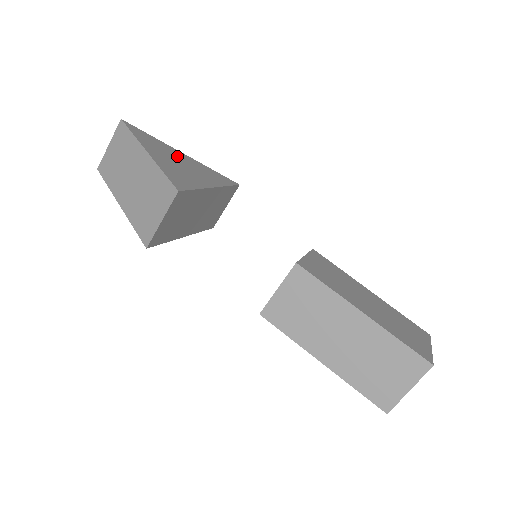
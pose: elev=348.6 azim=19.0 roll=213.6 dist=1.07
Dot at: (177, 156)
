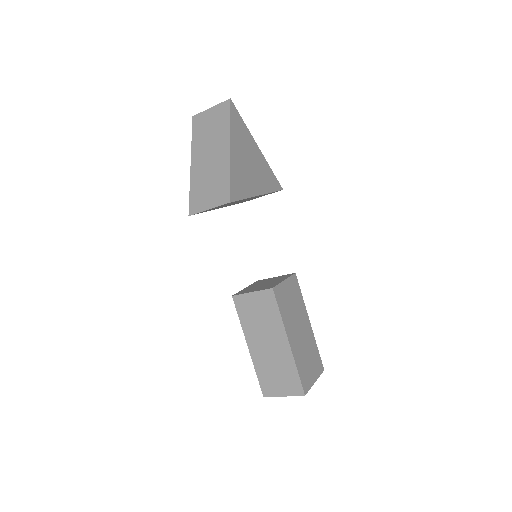
Dot at: (251, 152)
